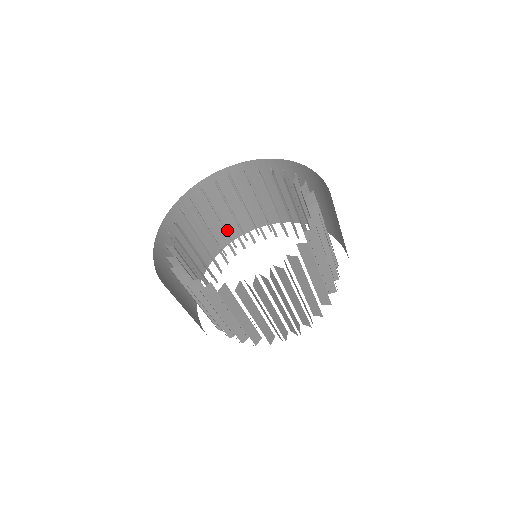
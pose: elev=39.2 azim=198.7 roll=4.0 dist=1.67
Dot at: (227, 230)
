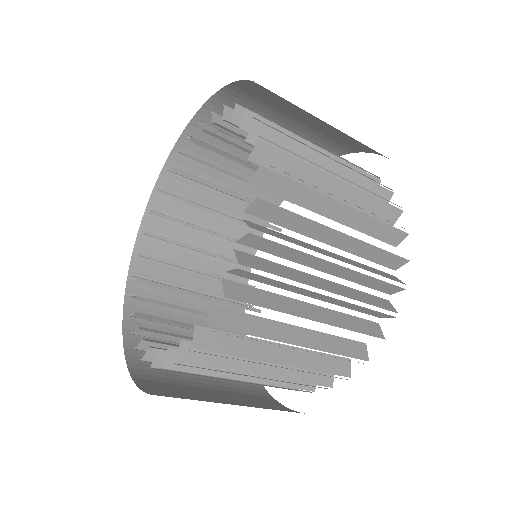
Dot at: occluded
